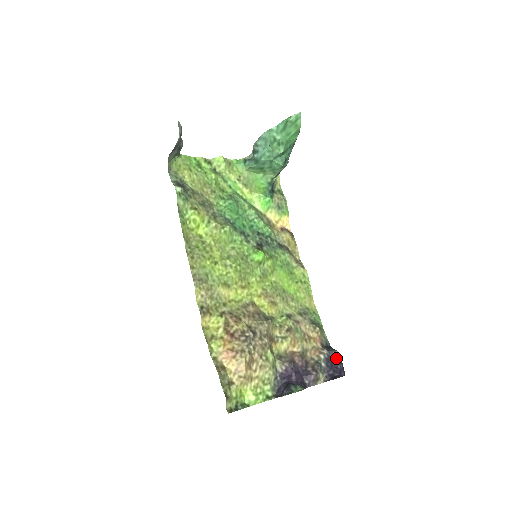
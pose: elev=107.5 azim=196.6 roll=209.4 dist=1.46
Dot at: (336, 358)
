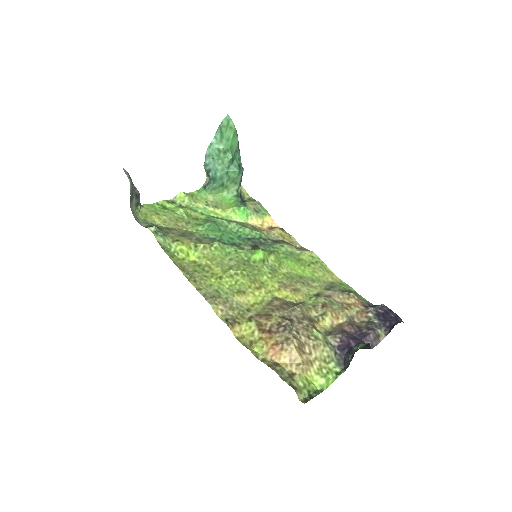
Dot at: (385, 310)
